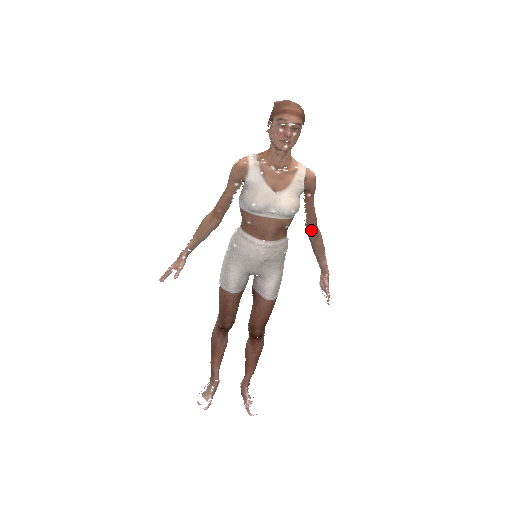
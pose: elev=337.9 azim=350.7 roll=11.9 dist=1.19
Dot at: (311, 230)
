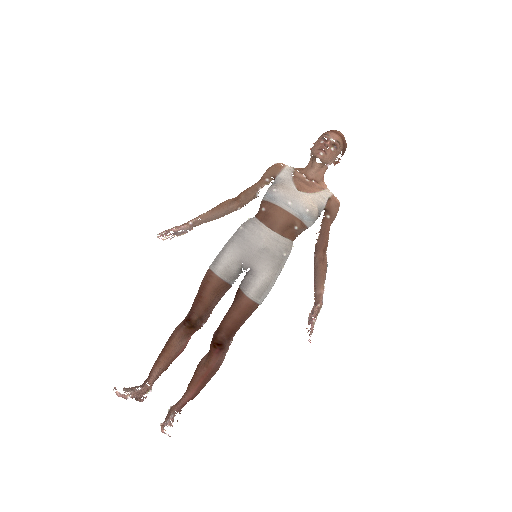
Dot at: (319, 251)
